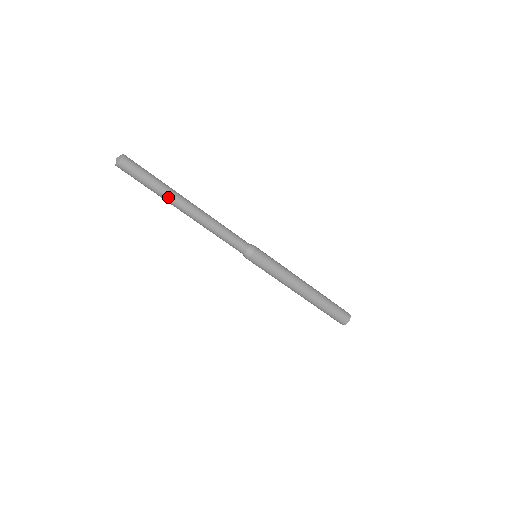
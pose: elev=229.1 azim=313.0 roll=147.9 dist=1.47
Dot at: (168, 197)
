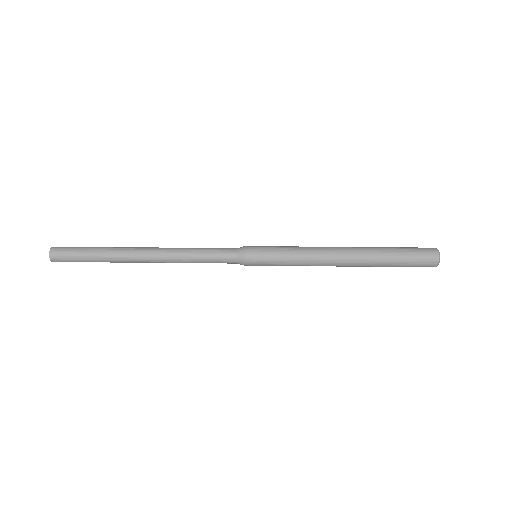
Dot at: (116, 256)
